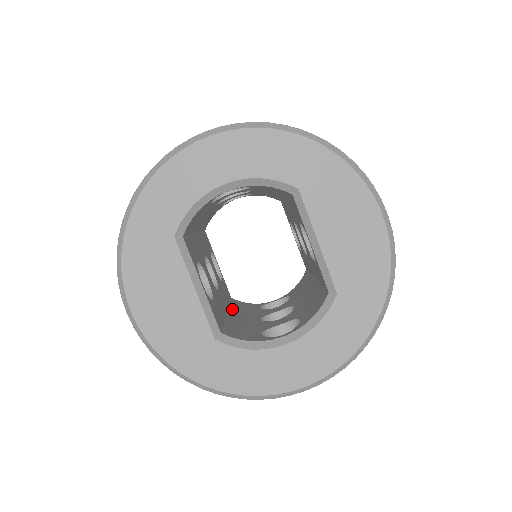
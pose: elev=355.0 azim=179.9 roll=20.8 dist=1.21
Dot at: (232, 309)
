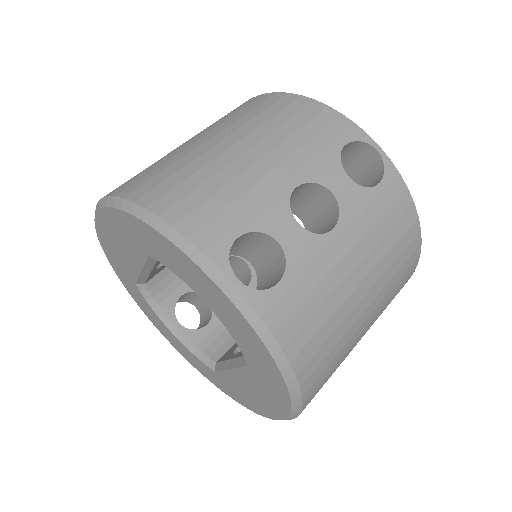
Dot at: occluded
